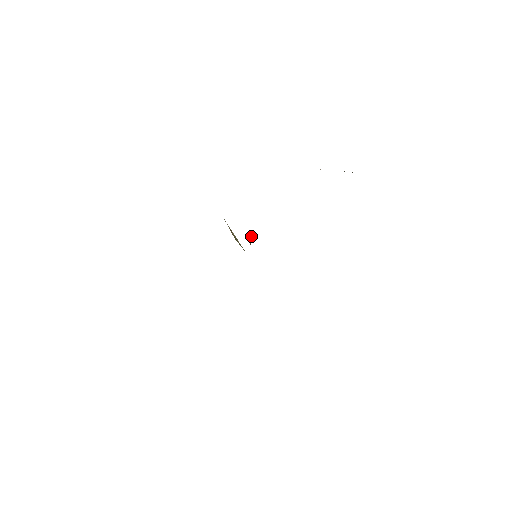
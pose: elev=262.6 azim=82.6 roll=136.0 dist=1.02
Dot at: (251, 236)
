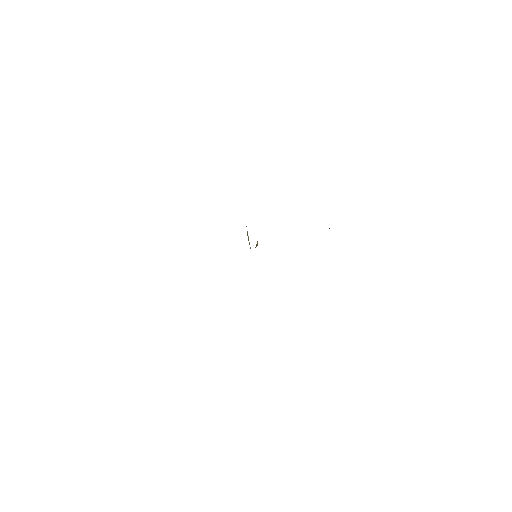
Dot at: occluded
